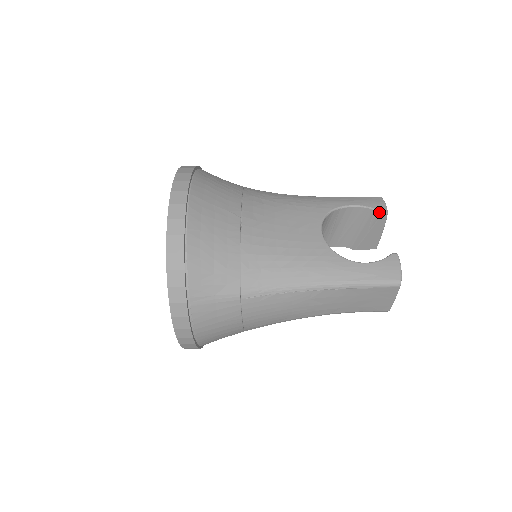
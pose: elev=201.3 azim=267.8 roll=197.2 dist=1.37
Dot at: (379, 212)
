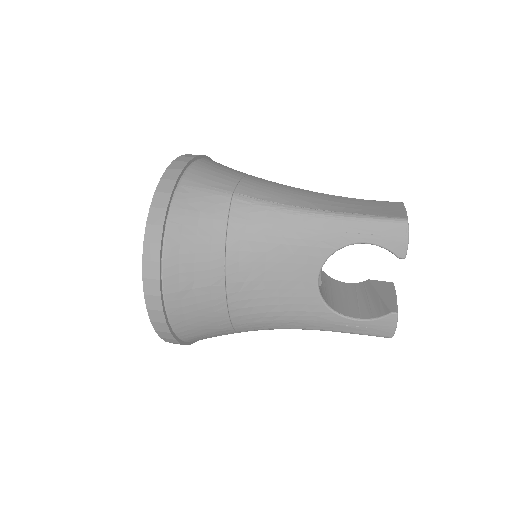
Dot at: (395, 255)
